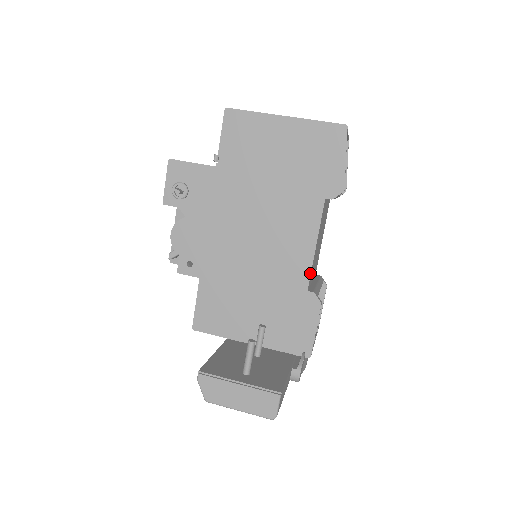
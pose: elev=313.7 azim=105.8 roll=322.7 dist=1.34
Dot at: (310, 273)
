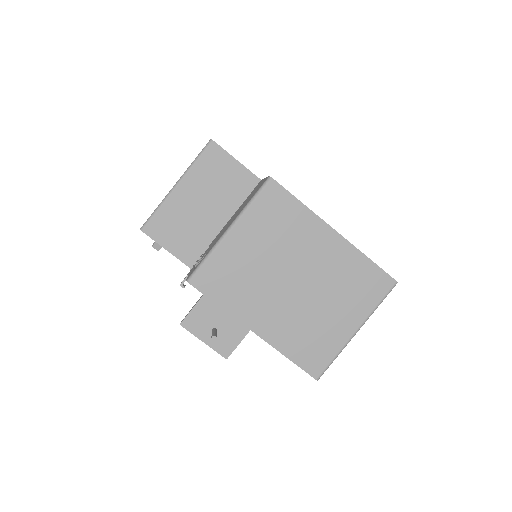
Dot at: occluded
